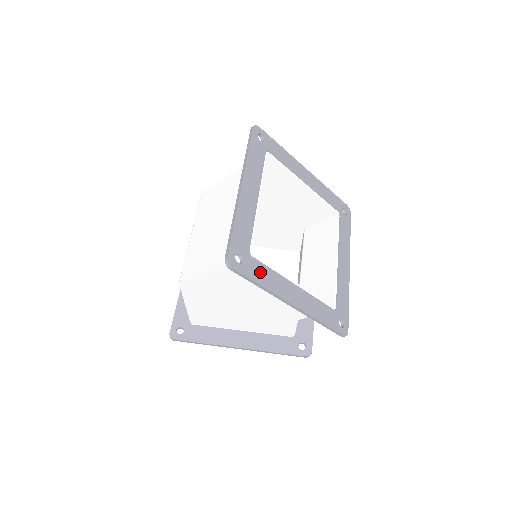
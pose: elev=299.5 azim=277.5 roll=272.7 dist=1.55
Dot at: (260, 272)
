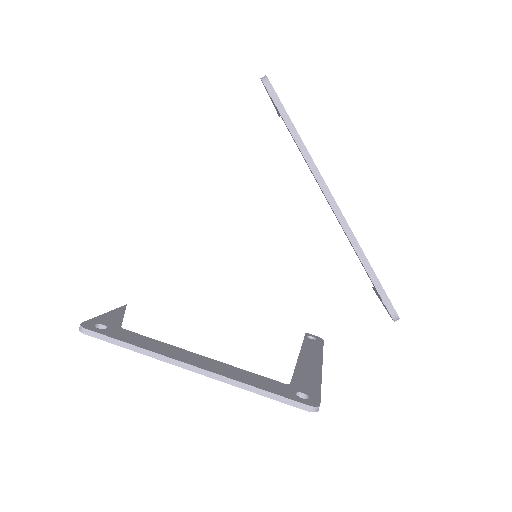
Dot at: occluded
